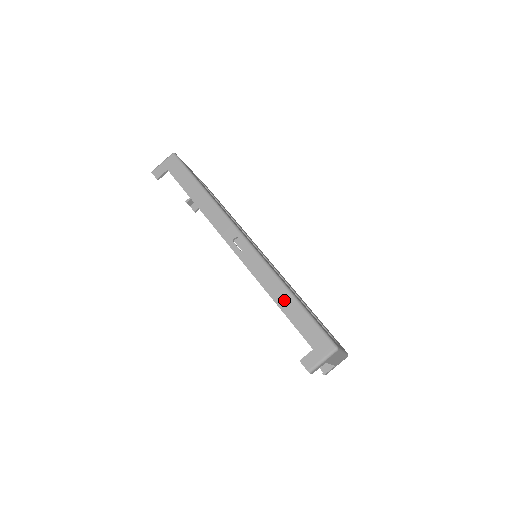
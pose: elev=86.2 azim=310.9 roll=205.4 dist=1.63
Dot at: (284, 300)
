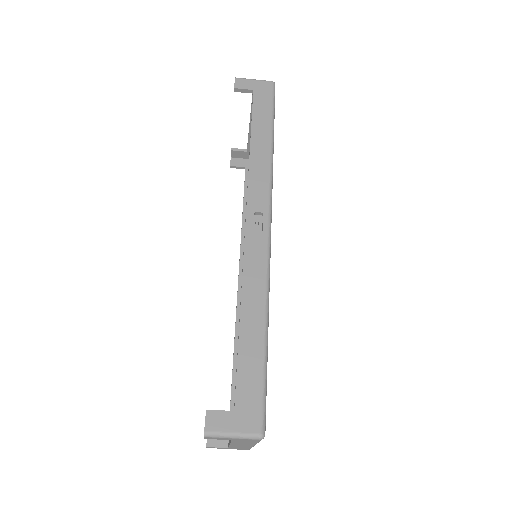
Dot at: (252, 324)
